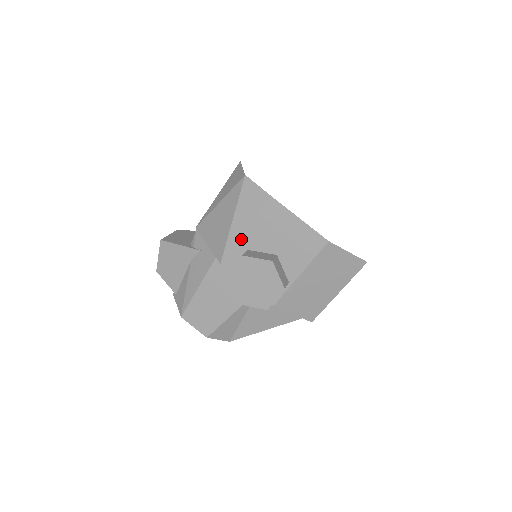
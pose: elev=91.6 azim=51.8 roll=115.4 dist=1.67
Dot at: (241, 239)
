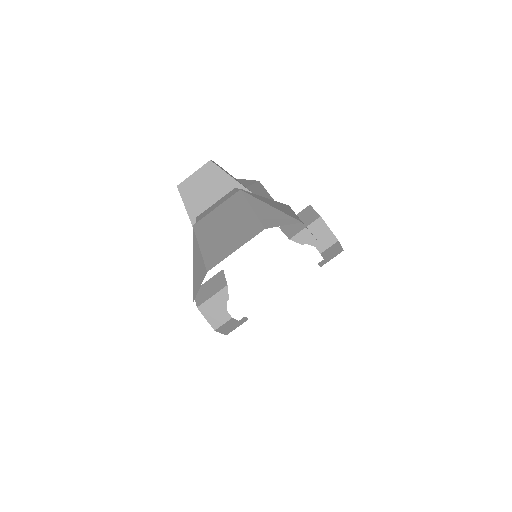
Dot at: occluded
